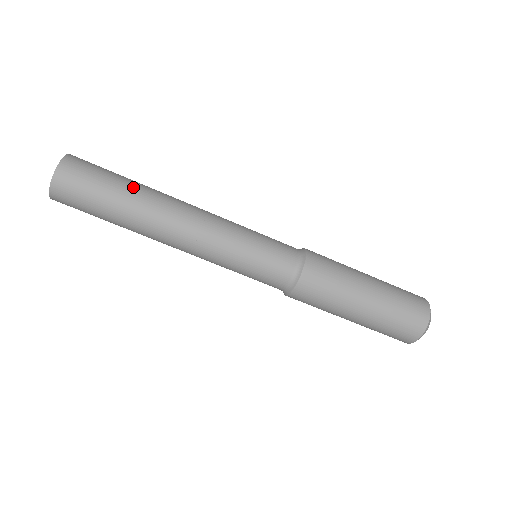
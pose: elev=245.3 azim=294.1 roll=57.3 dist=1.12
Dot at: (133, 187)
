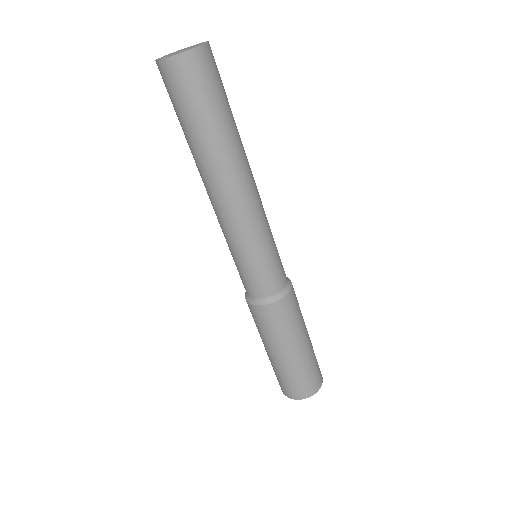
Dot at: (218, 133)
